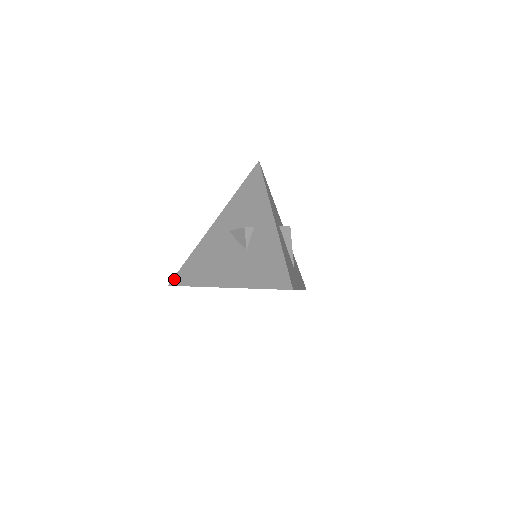
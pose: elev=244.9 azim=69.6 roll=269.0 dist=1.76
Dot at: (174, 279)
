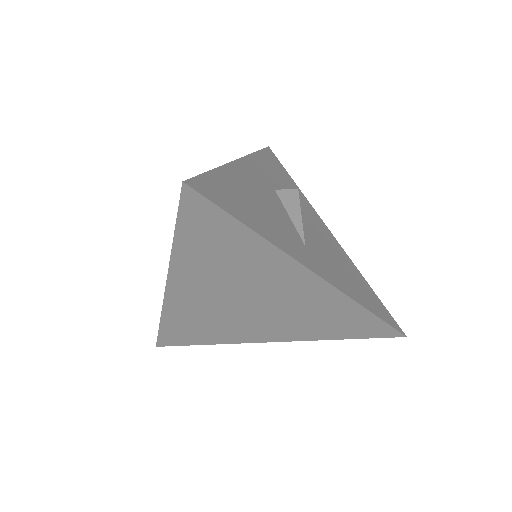
Dot at: occluded
